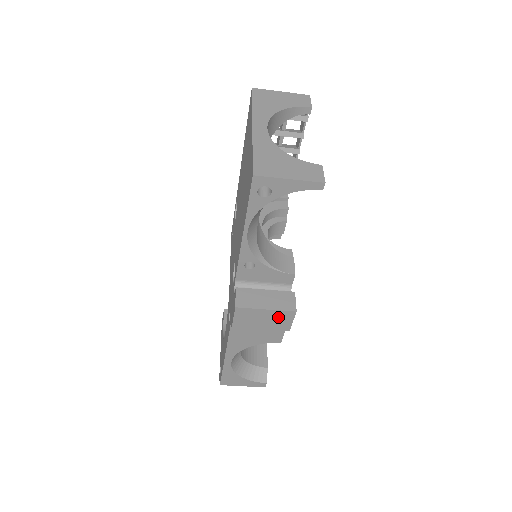
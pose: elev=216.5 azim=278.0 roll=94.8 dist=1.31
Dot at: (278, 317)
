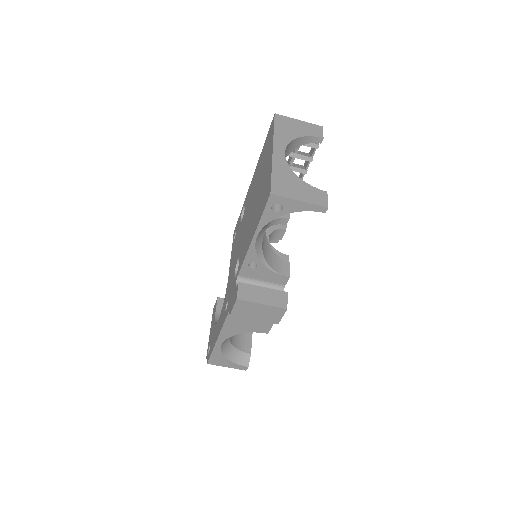
Dot at: (271, 312)
